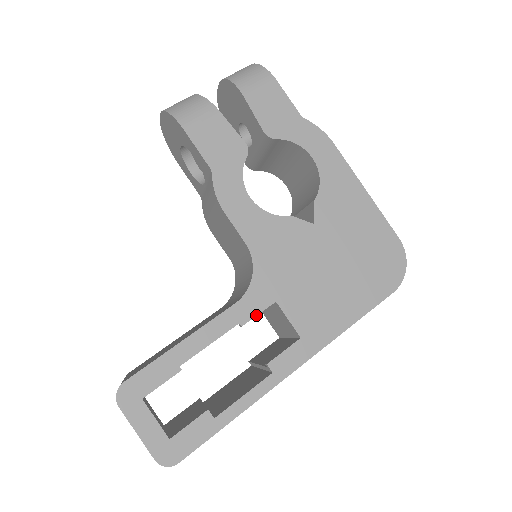
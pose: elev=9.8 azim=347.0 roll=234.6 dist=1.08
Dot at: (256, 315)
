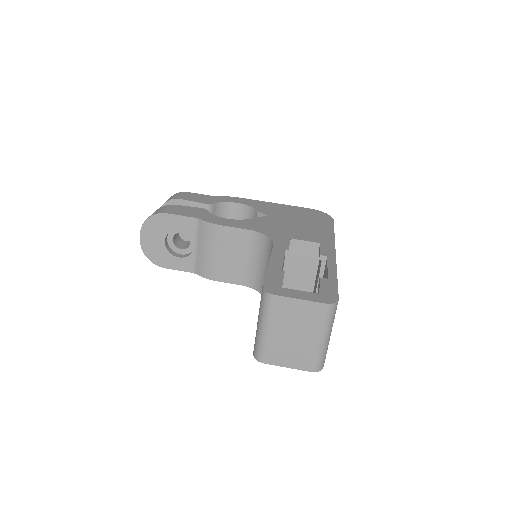
Dot at: occluded
